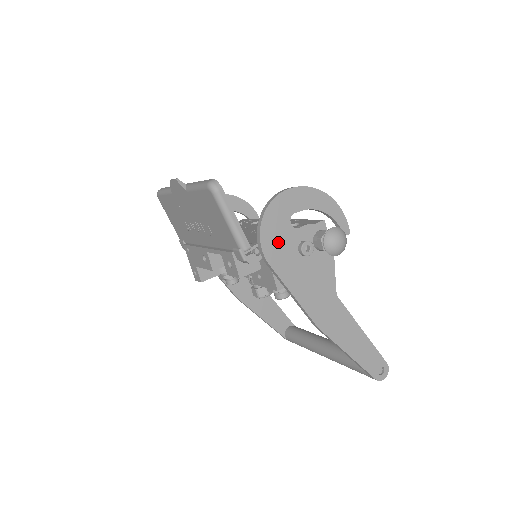
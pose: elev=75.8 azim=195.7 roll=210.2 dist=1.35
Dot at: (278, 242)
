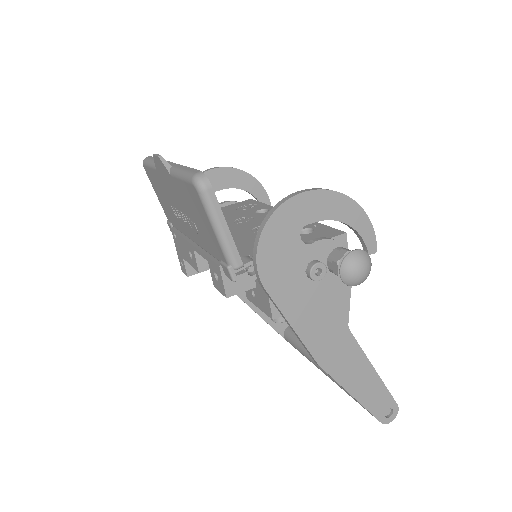
Dot at: (280, 261)
